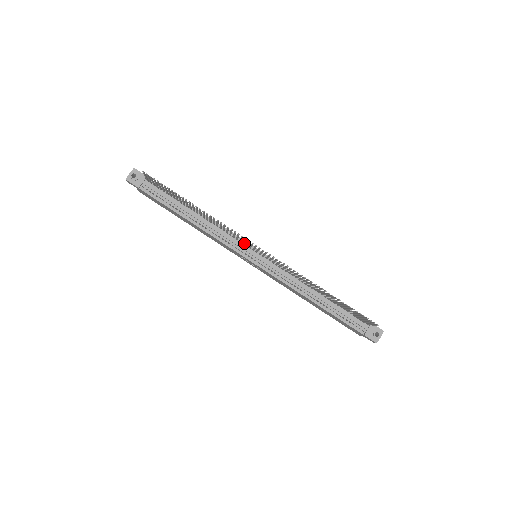
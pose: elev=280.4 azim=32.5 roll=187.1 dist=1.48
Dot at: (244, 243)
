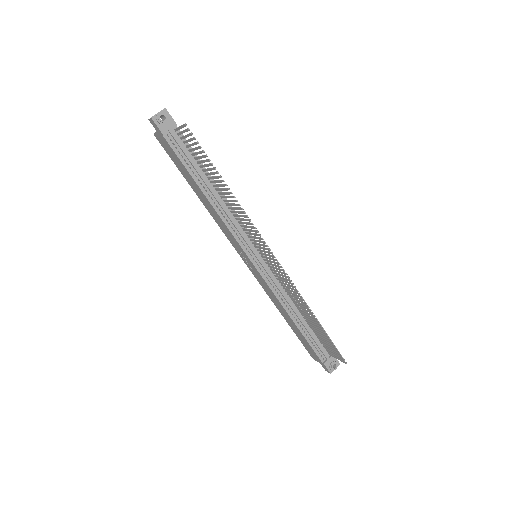
Dot at: (251, 239)
